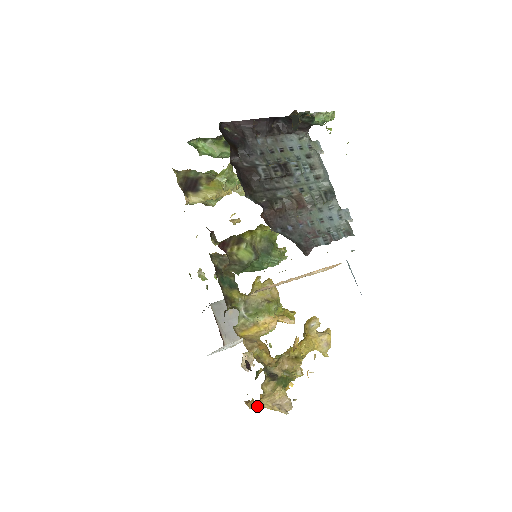
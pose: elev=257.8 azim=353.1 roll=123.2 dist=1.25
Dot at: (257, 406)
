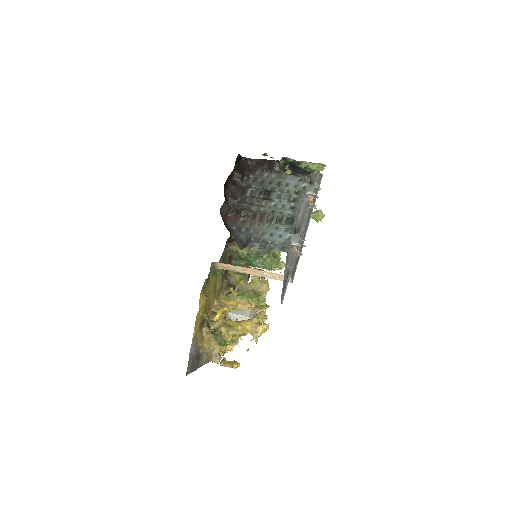
Dot at: (222, 362)
